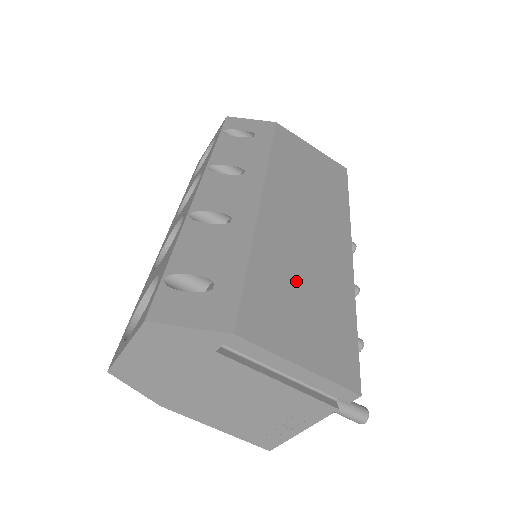
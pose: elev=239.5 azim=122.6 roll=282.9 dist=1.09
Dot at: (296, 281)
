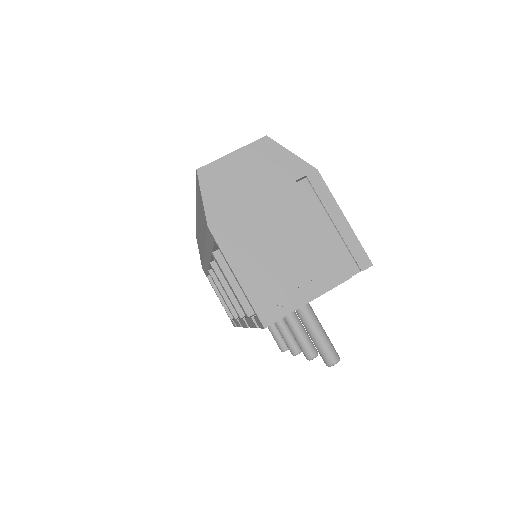
Dot at: occluded
